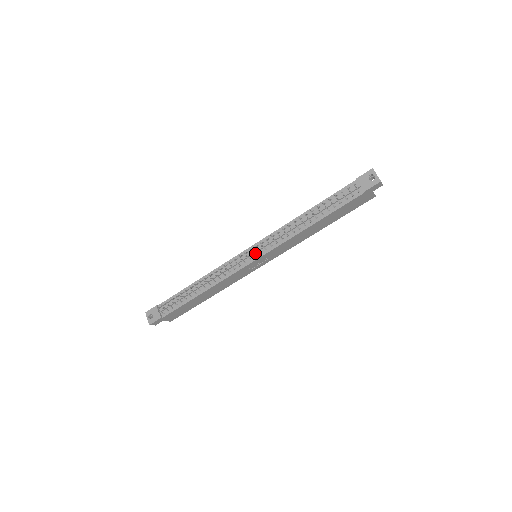
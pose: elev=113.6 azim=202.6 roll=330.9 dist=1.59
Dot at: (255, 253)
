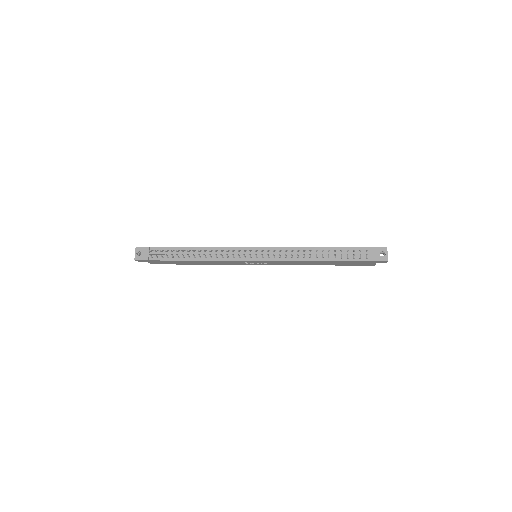
Dot at: (258, 255)
